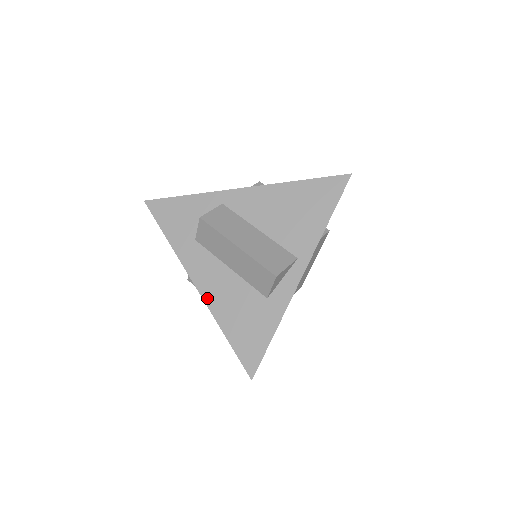
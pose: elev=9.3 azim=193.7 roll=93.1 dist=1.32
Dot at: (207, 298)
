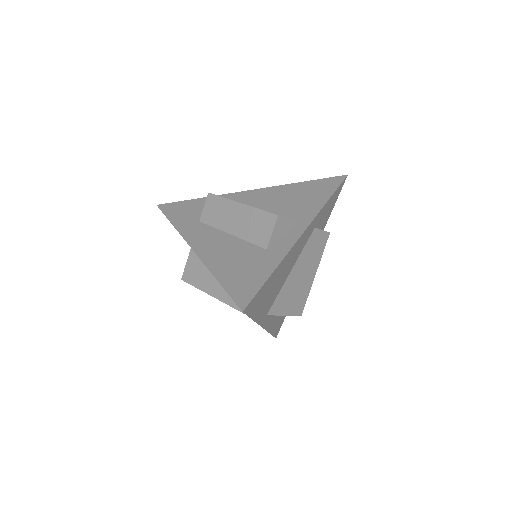
Dot at: (203, 255)
